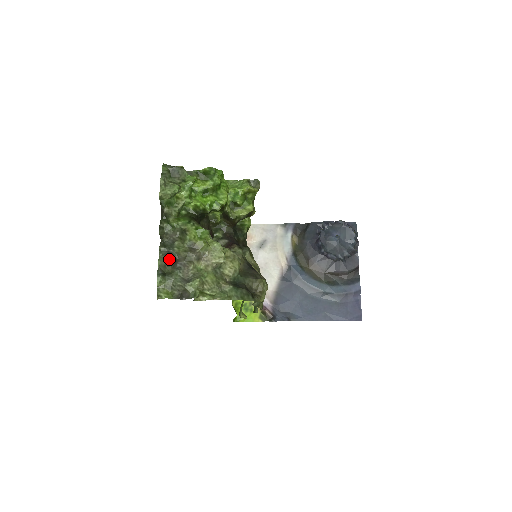
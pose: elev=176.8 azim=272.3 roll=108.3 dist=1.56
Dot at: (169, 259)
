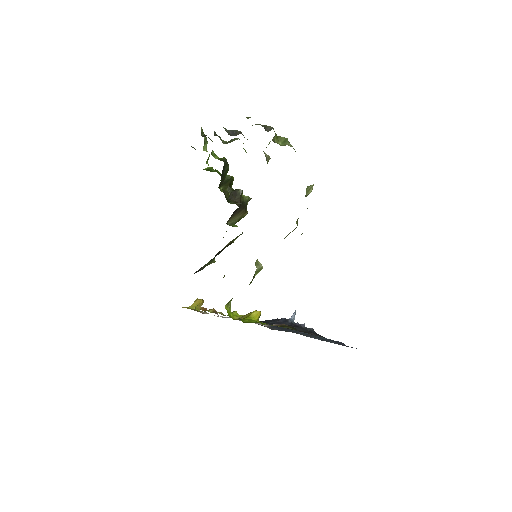
Dot at: occluded
